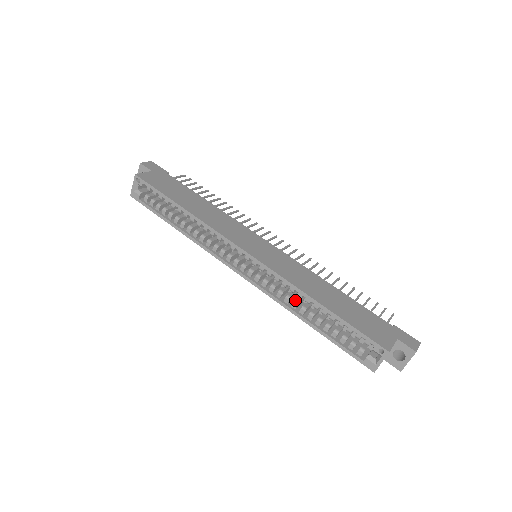
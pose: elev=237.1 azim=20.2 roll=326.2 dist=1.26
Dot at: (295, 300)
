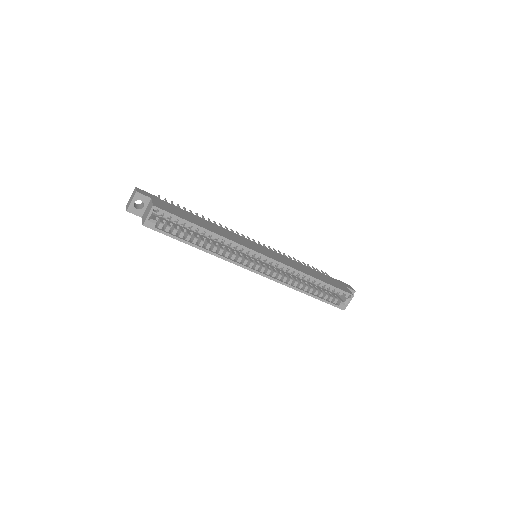
Dot at: (295, 280)
